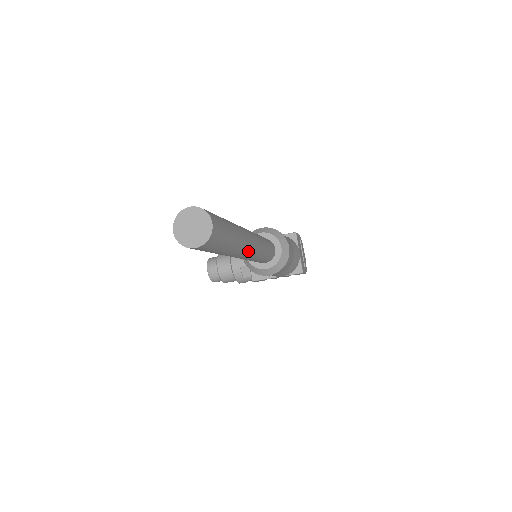
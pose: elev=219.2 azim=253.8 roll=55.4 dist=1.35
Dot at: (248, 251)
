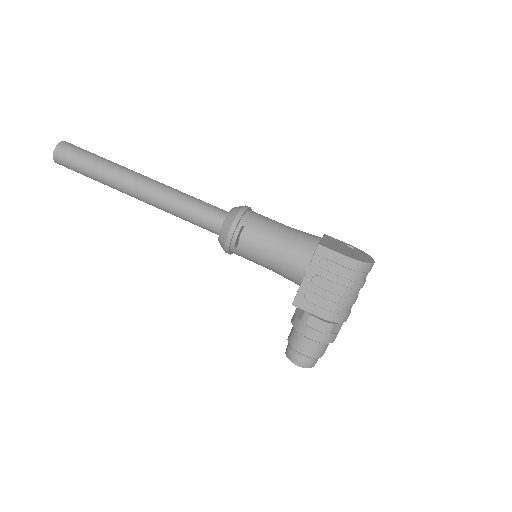
Dot at: (137, 180)
